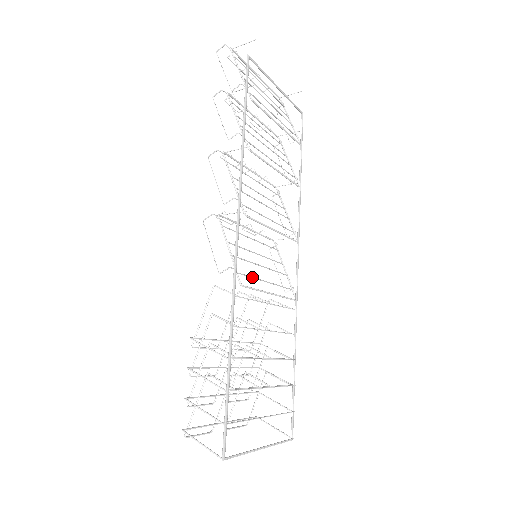
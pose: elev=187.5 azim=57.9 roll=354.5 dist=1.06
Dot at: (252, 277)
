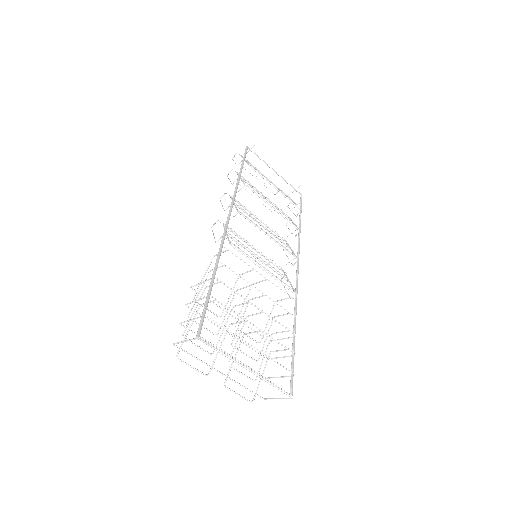
Dot at: (245, 253)
